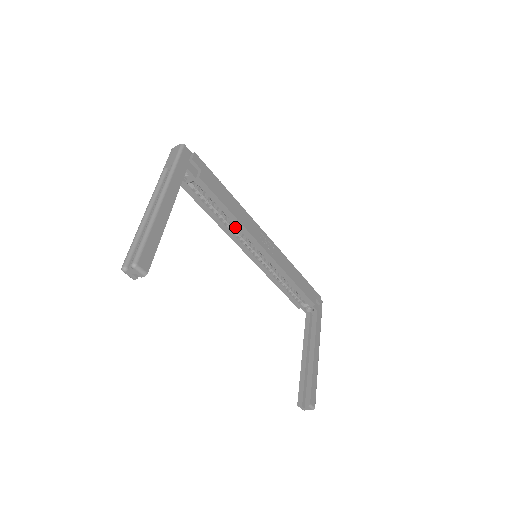
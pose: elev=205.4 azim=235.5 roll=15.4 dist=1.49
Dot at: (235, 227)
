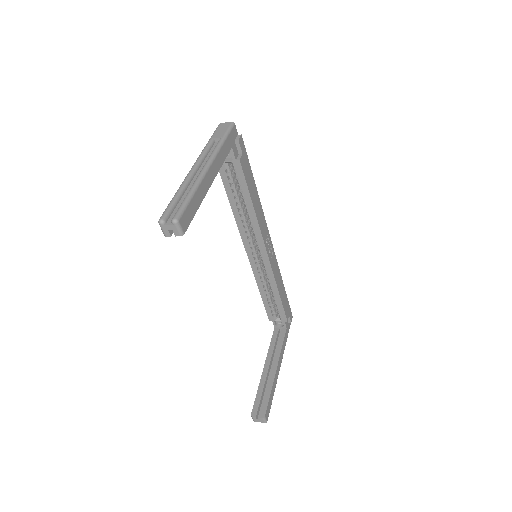
Dot at: (247, 221)
